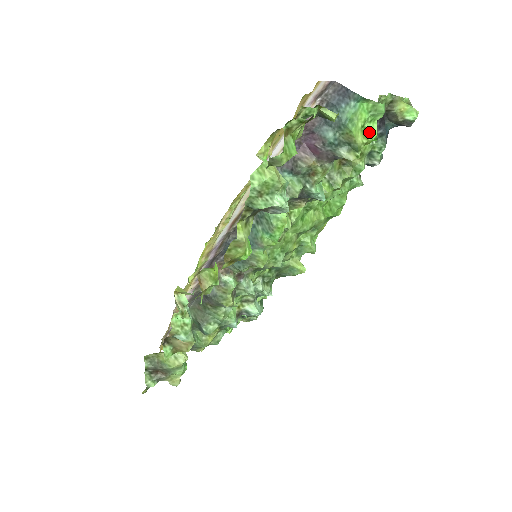
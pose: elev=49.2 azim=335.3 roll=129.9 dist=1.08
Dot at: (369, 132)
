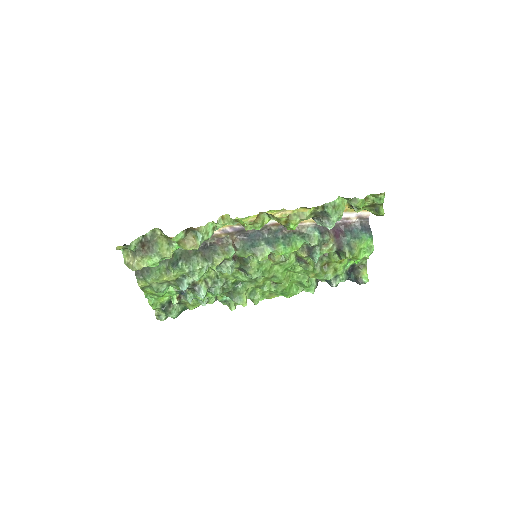
Dot at: (361, 254)
